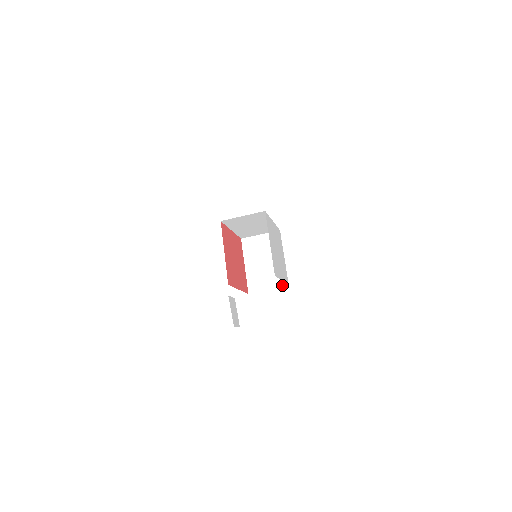
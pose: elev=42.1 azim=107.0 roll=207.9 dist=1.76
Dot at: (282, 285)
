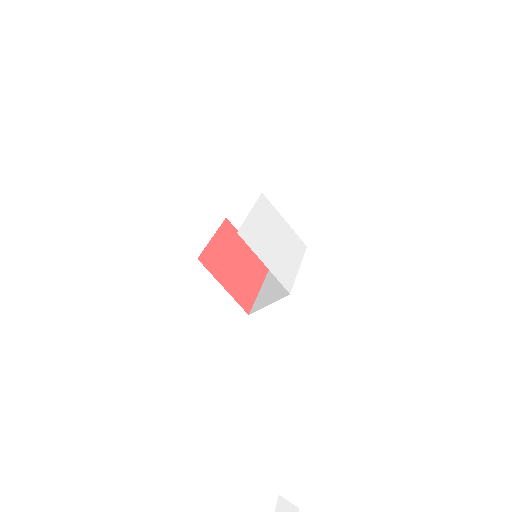
Dot at: occluded
